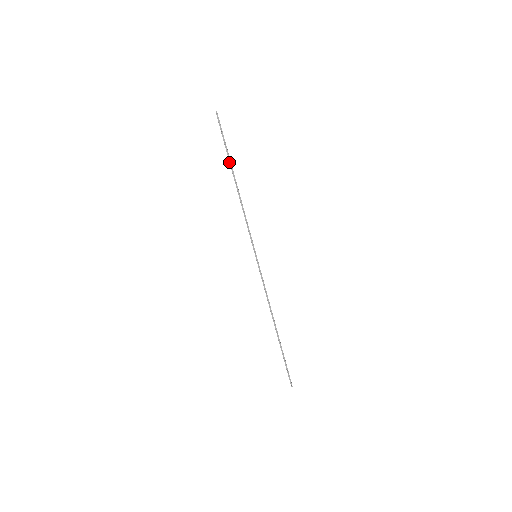
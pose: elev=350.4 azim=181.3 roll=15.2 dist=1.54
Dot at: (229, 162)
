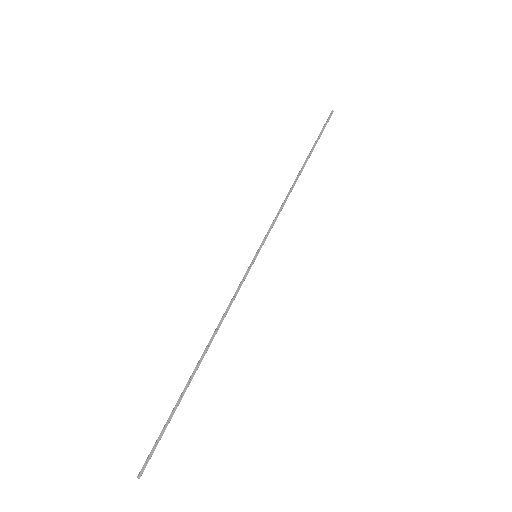
Dot at: (310, 153)
